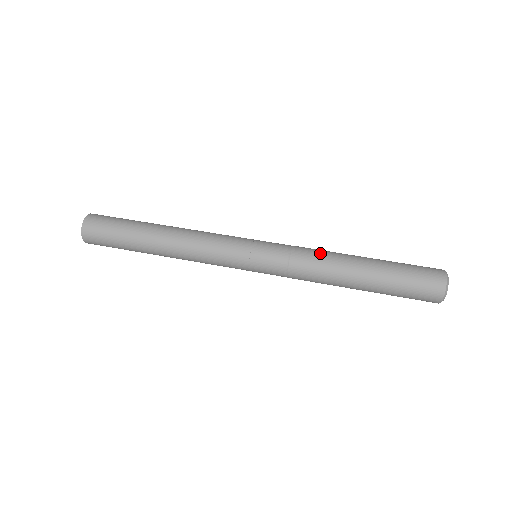
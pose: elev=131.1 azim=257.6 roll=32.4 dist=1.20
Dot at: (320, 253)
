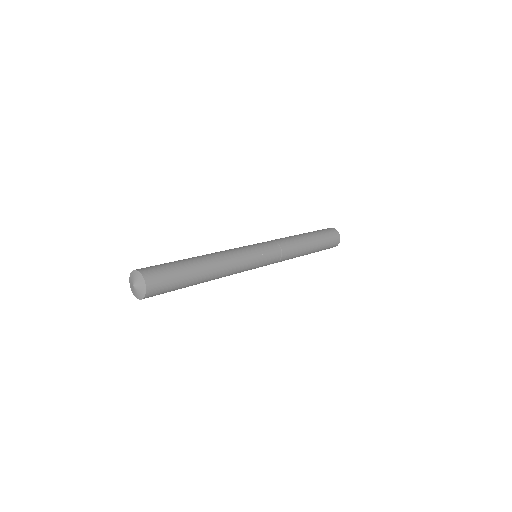
Dot at: occluded
